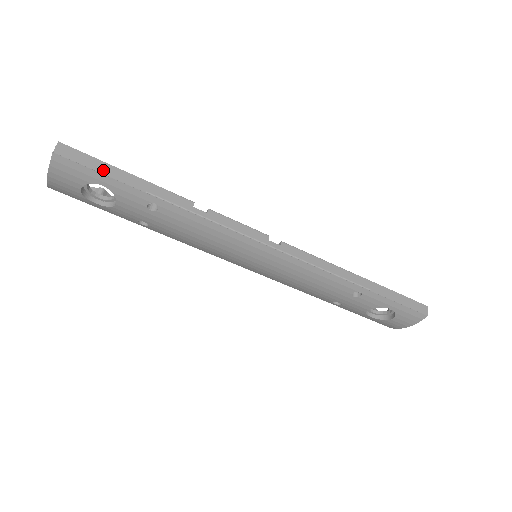
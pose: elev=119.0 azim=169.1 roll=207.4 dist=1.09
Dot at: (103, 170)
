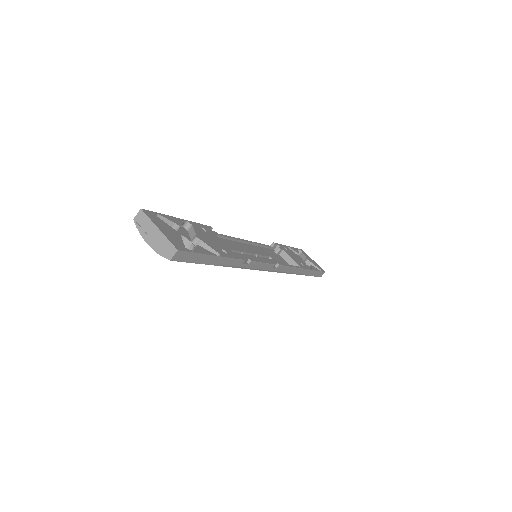
Dot at: (199, 260)
